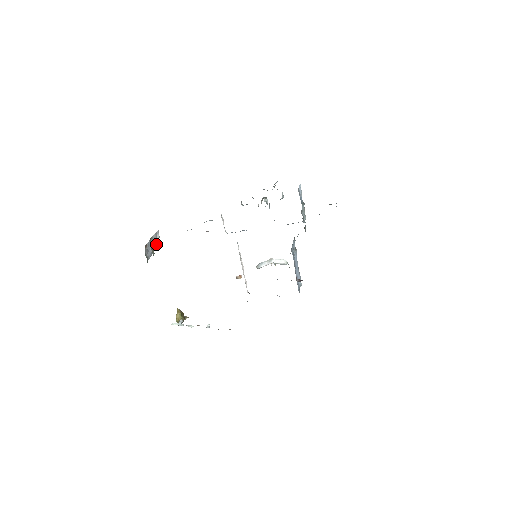
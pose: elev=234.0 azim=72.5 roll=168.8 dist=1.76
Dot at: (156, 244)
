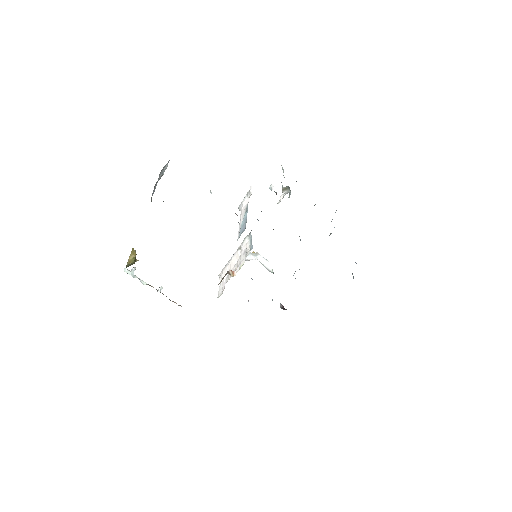
Dot at: (160, 176)
